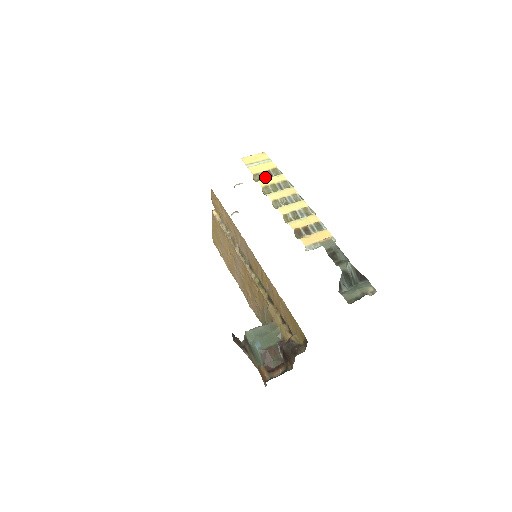
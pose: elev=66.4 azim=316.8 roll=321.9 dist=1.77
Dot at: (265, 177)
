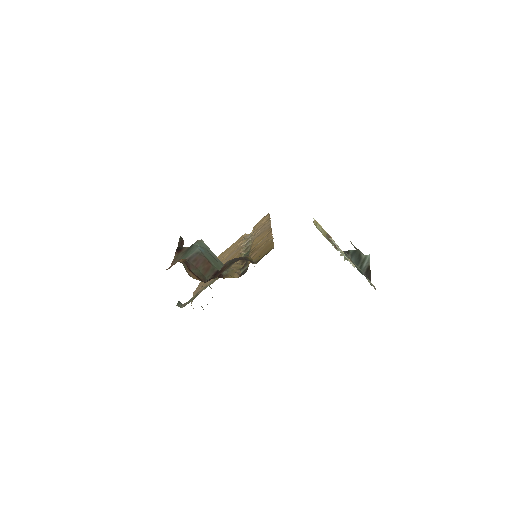
Dot at: occluded
